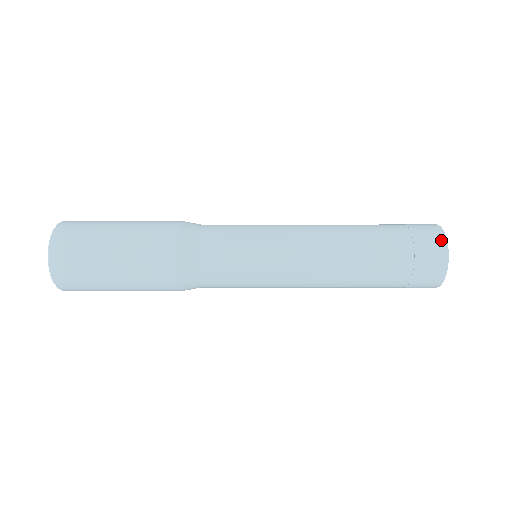
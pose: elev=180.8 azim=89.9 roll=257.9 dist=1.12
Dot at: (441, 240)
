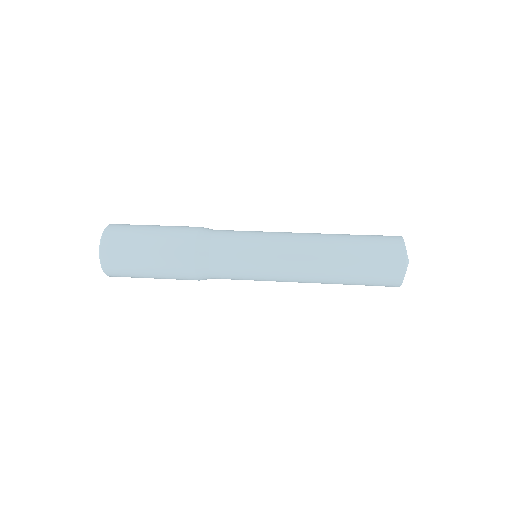
Dot at: (398, 282)
